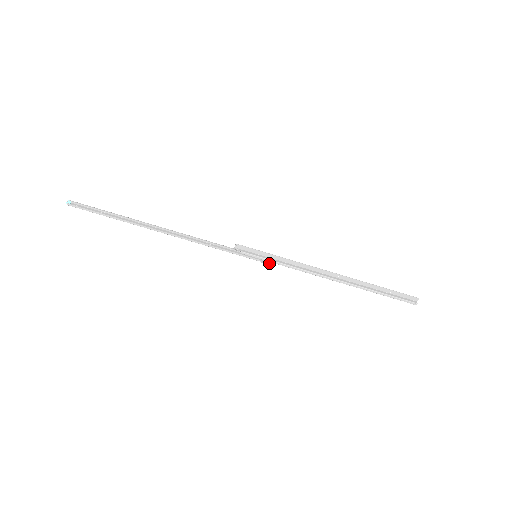
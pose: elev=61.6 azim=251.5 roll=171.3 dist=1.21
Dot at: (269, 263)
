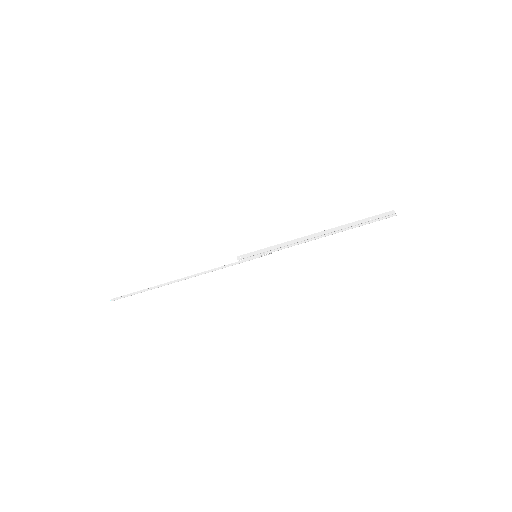
Dot at: (268, 254)
